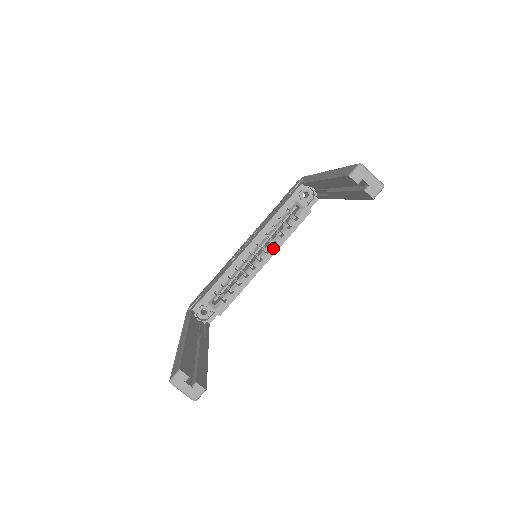
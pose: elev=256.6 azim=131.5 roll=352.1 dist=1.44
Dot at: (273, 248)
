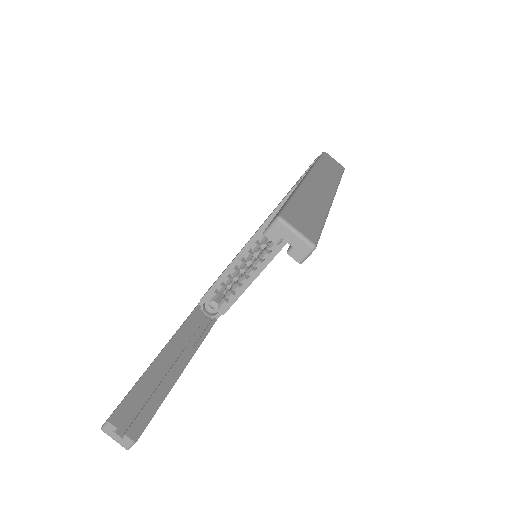
Dot at: (275, 248)
